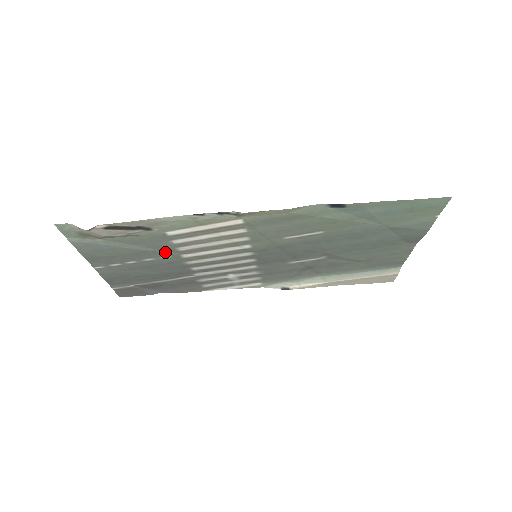
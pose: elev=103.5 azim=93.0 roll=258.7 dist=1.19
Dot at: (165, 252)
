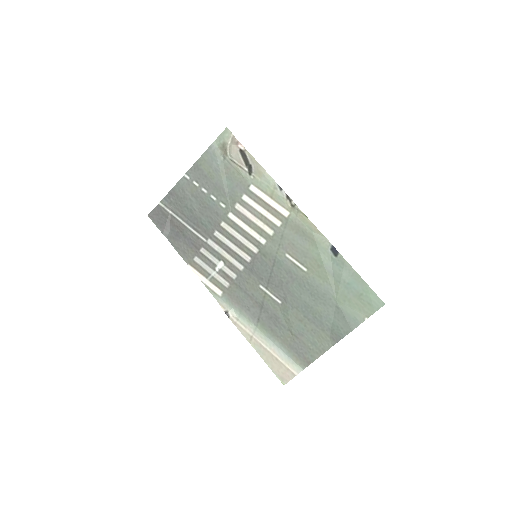
Dot at: (228, 201)
